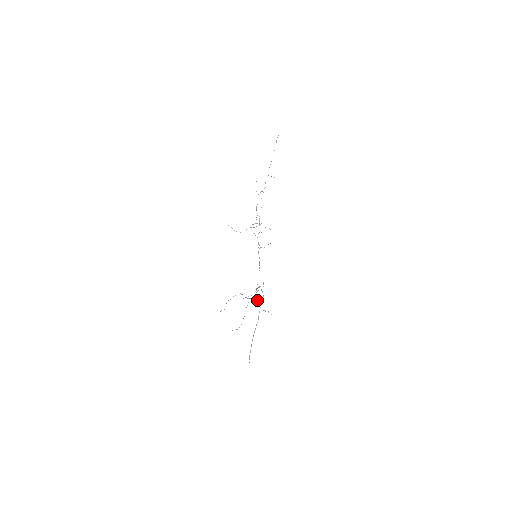
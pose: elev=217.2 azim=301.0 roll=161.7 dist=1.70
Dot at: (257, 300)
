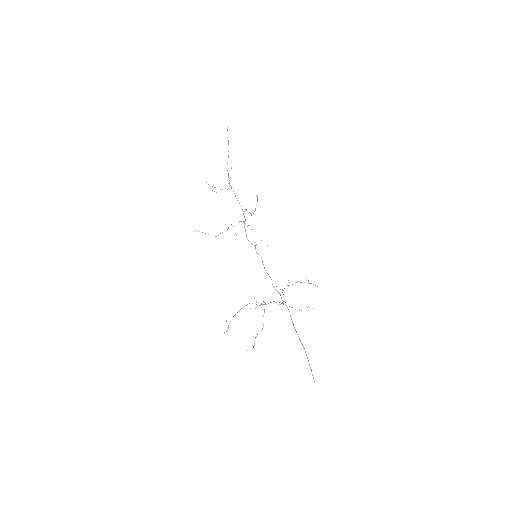
Dot at: occluded
